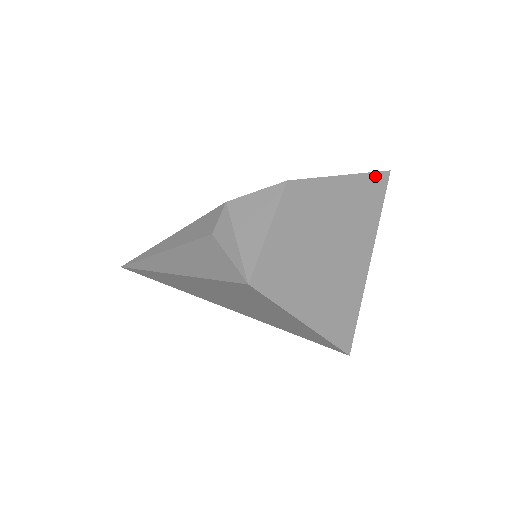
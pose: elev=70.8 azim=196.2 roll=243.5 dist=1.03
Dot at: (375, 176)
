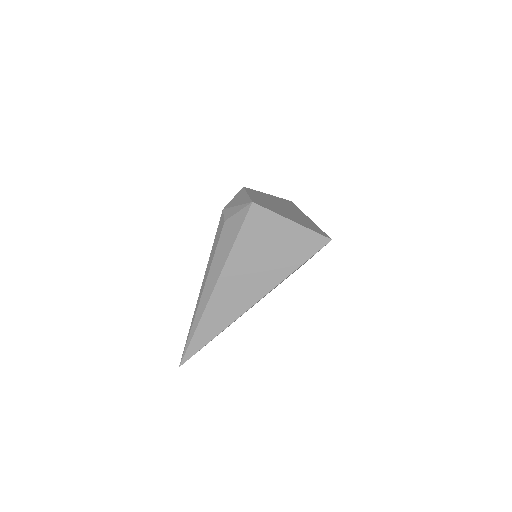
Dot at: (285, 200)
